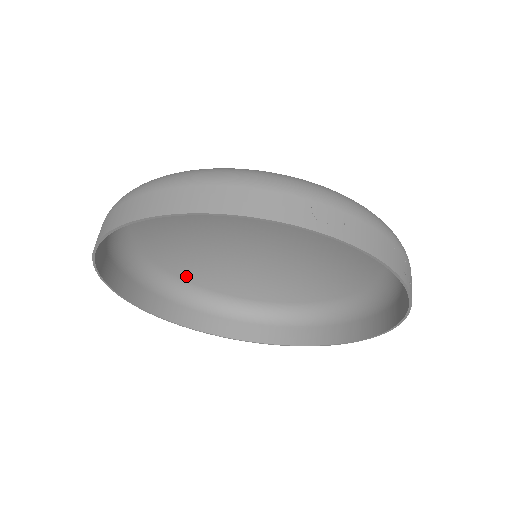
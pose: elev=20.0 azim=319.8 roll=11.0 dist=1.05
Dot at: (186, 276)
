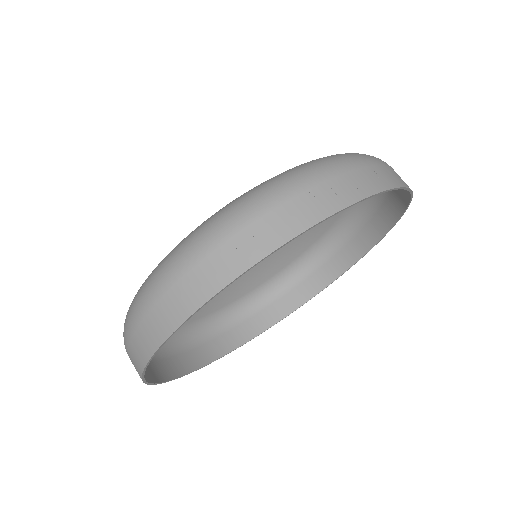
Dot at: (233, 297)
